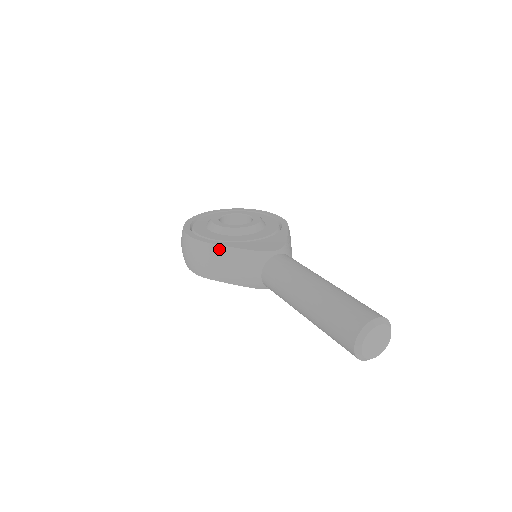
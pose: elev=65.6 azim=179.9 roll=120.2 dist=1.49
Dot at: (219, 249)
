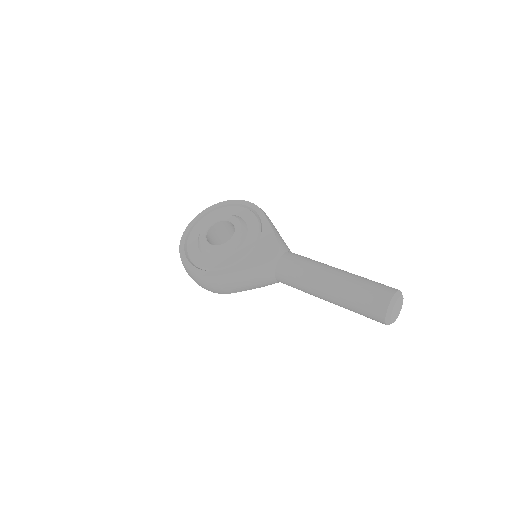
Dot at: (231, 276)
